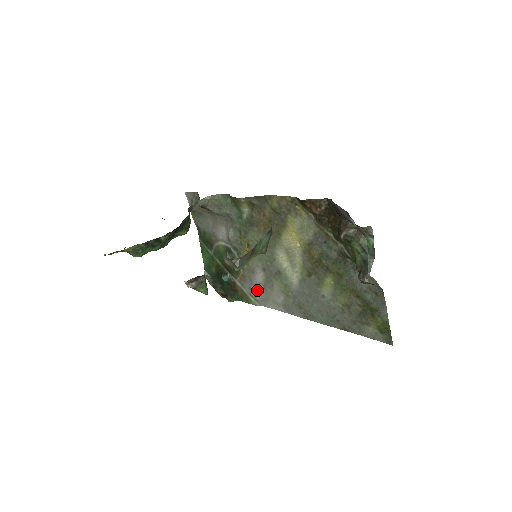
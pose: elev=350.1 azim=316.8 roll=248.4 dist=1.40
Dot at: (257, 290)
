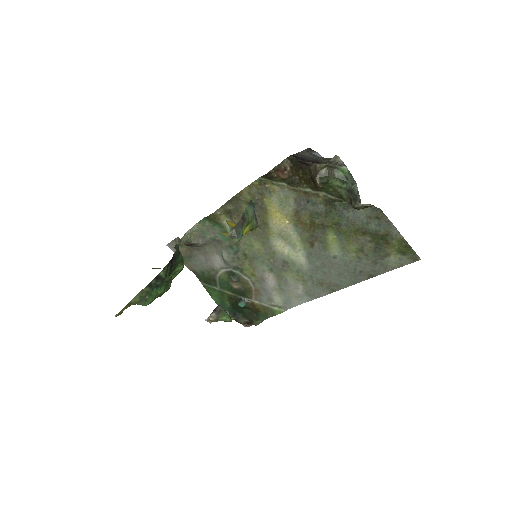
Dot at: (275, 296)
